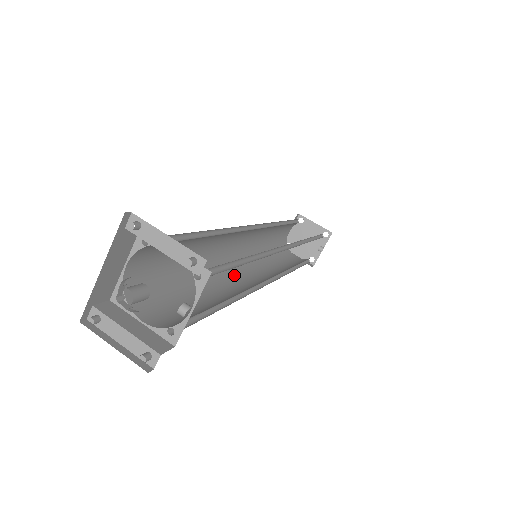
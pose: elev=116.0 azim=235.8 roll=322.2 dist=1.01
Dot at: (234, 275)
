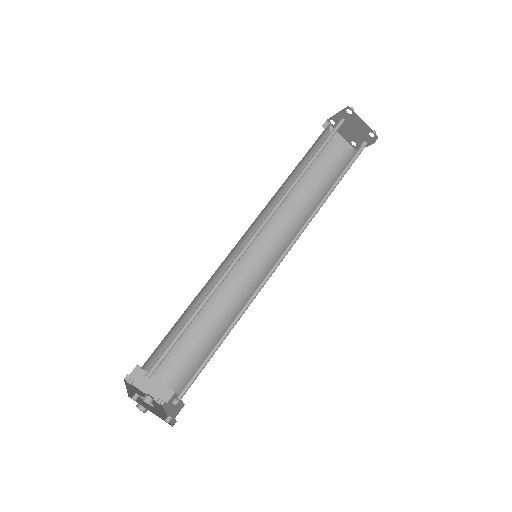
Dot at: occluded
